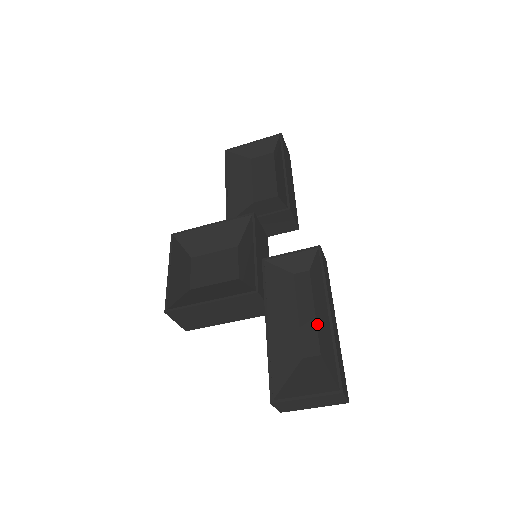
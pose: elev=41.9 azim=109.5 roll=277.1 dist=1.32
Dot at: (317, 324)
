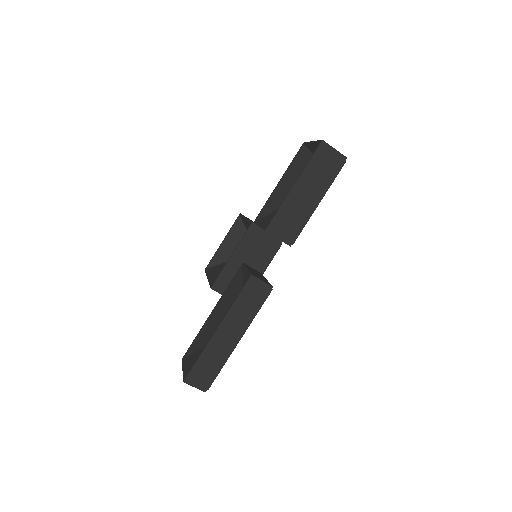
Dot at: occluded
